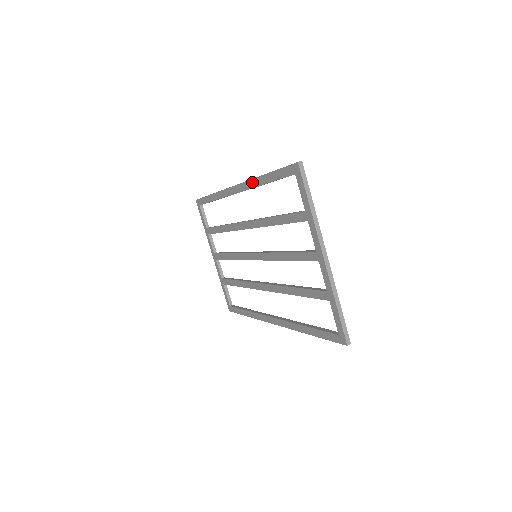
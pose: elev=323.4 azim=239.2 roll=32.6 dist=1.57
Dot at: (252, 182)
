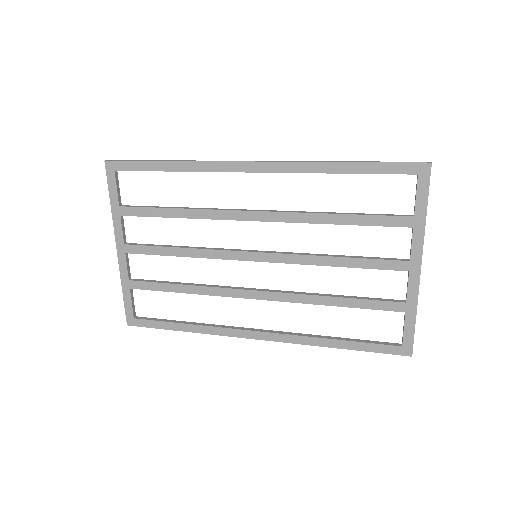
Dot at: (309, 166)
